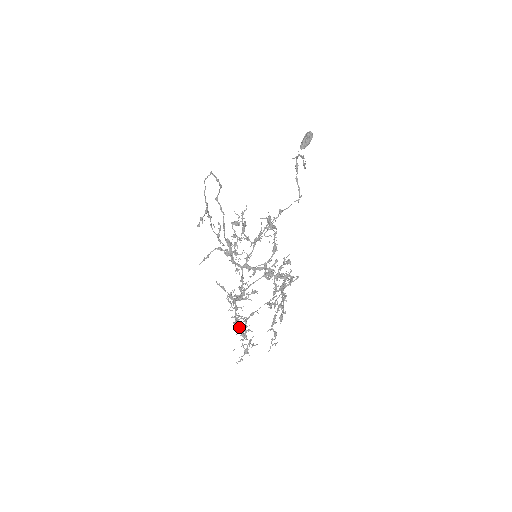
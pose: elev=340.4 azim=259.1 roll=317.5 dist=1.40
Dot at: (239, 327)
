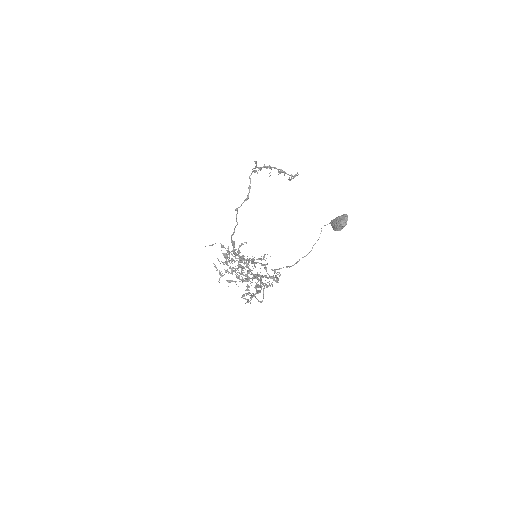
Dot at: (240, 267)
